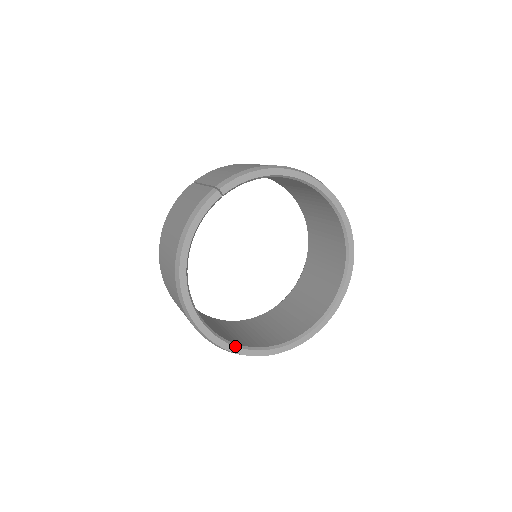
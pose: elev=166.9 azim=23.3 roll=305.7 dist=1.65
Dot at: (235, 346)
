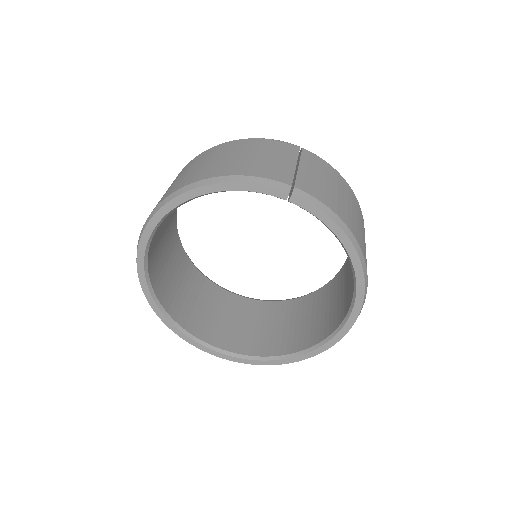
Dot at: (147, 284)
